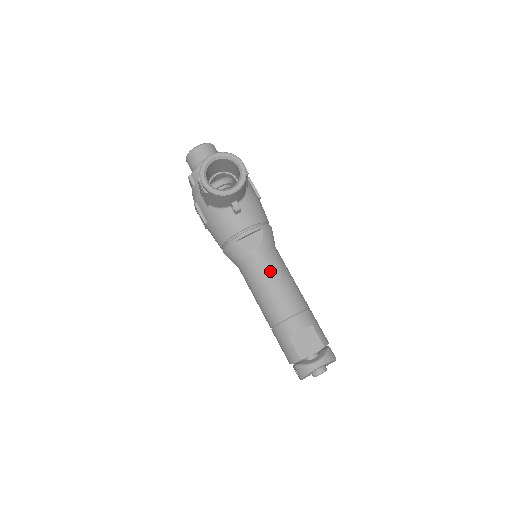
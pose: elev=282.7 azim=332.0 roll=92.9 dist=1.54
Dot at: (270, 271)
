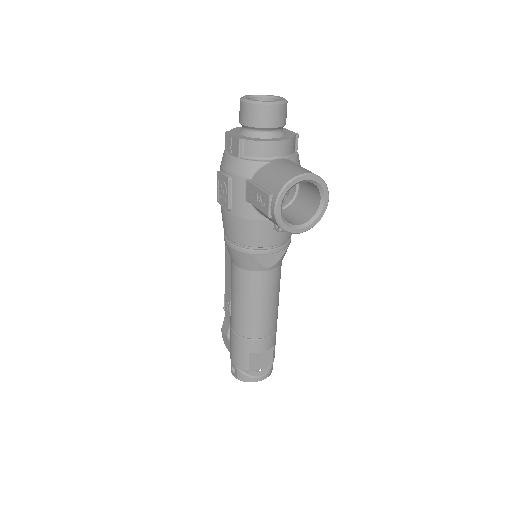
Dot at: (269, 293)
